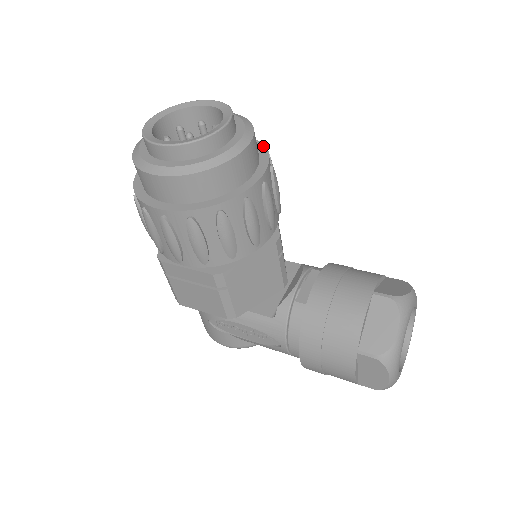
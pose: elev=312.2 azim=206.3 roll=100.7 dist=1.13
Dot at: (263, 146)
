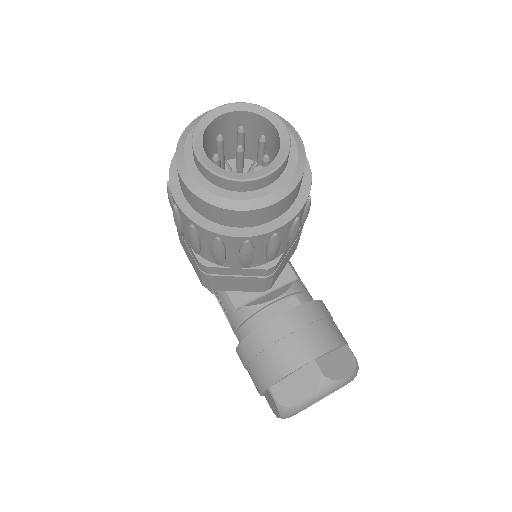
Dot at: (309, 190)
